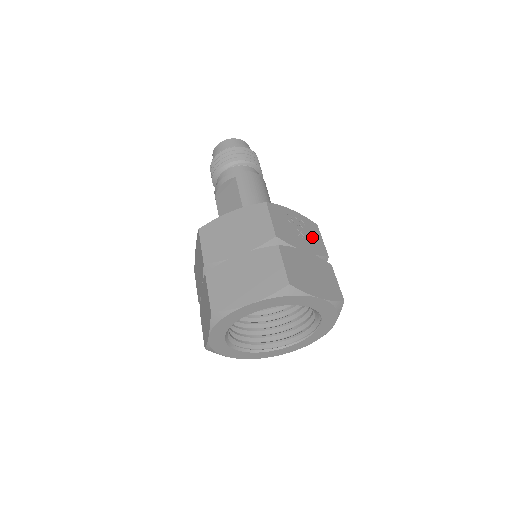
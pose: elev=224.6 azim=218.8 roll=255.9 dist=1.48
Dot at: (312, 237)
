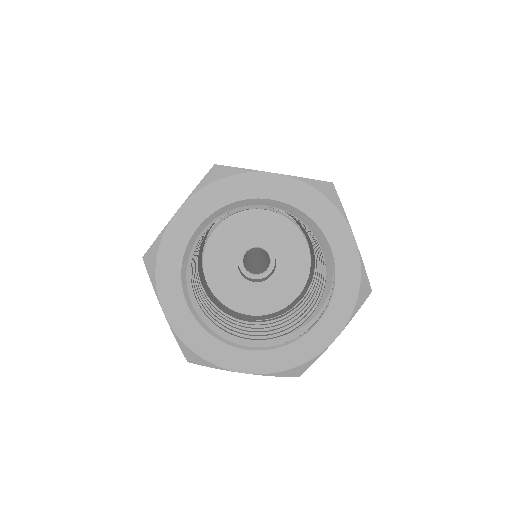
Dot at: occluded
